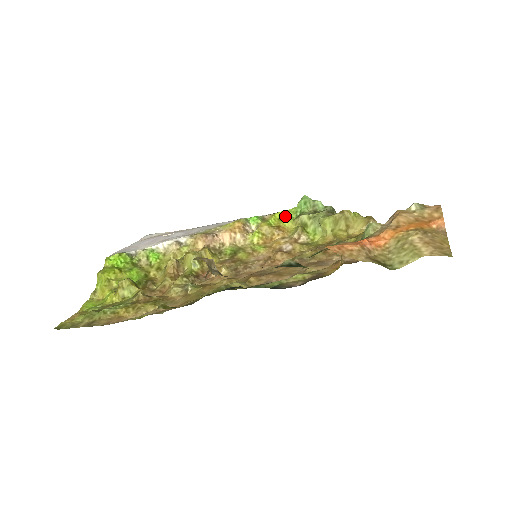
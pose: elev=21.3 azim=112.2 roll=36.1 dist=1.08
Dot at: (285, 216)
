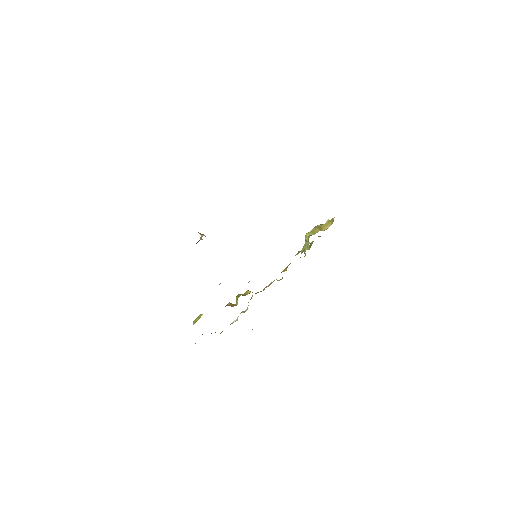
Dot at: occluded
